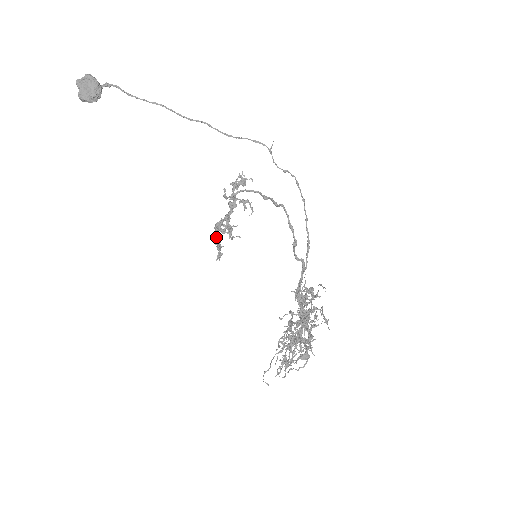
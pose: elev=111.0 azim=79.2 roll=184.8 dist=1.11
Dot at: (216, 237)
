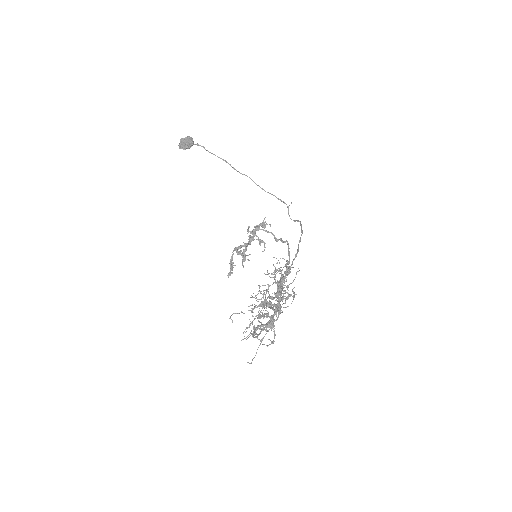
Dot at: occluded
